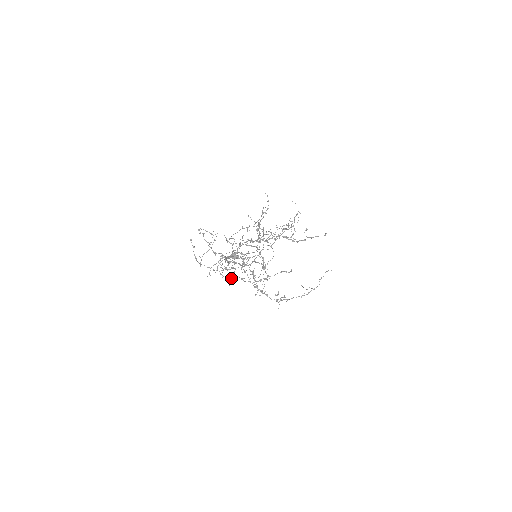
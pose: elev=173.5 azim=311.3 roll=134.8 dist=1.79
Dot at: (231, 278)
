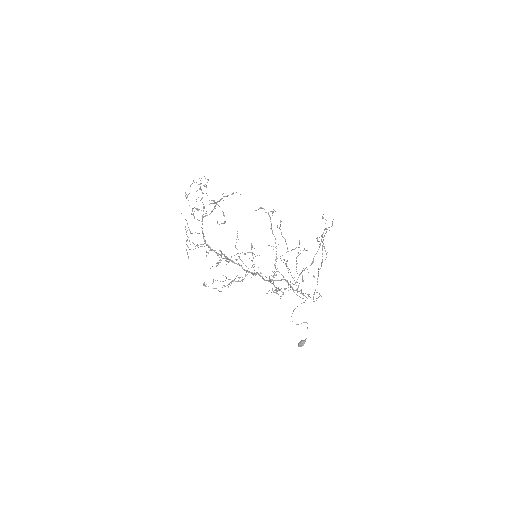
Dot at: (213, 250)
